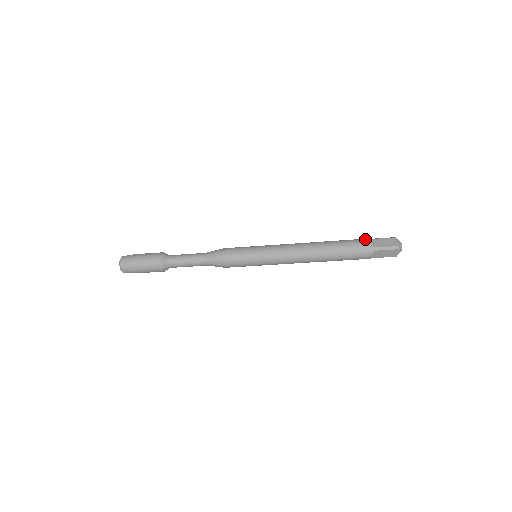
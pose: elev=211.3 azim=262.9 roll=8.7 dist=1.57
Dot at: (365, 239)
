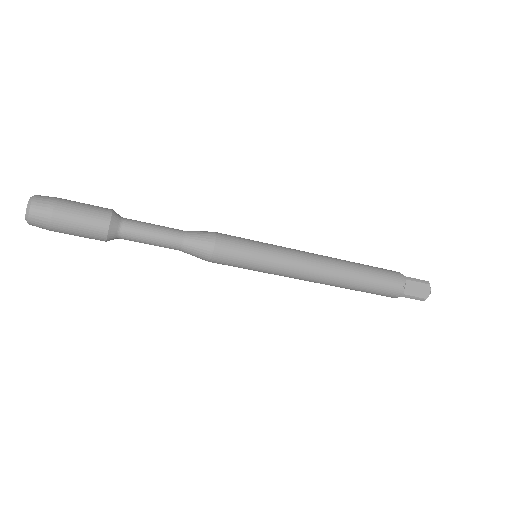
Dot at: occluded
